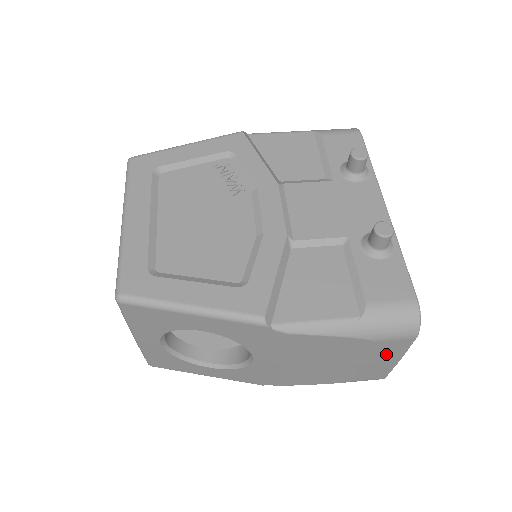
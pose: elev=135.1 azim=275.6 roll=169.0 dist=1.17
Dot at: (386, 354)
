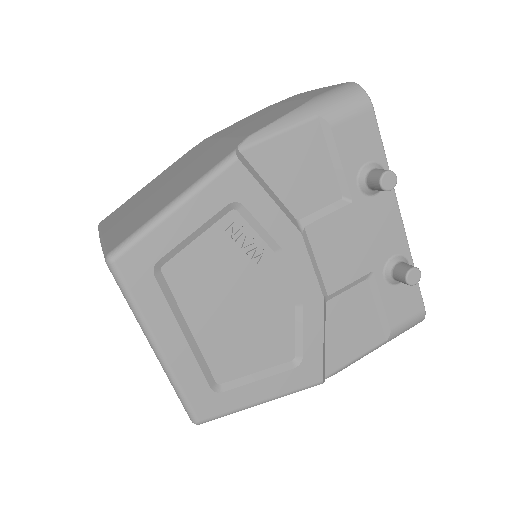
Dot at: occluded
